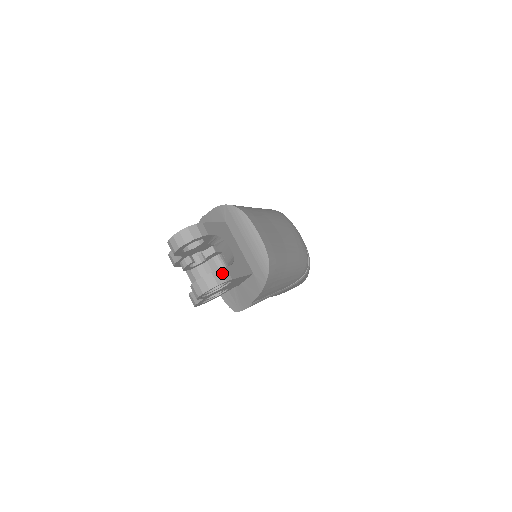
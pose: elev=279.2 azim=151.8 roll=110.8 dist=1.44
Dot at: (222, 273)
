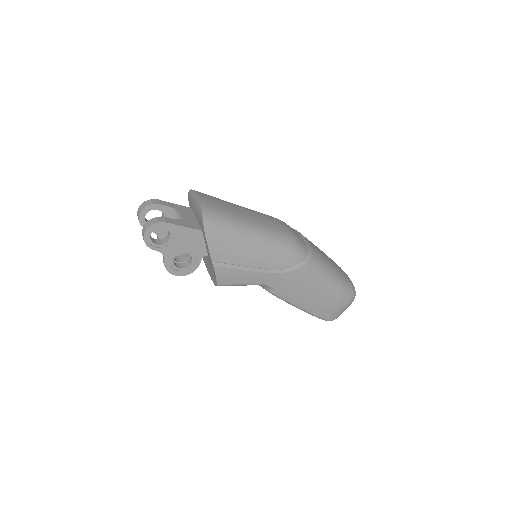
Dot at: (158, 219)
